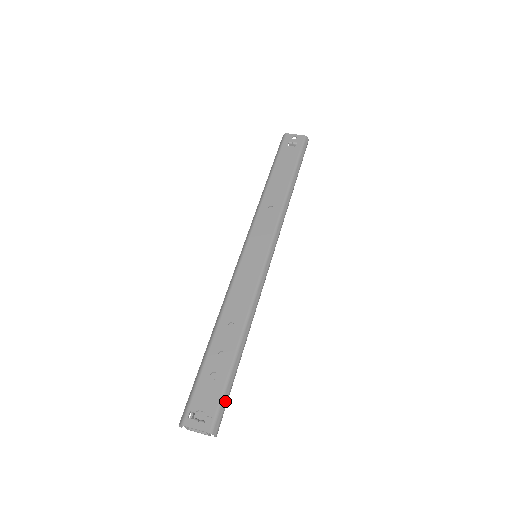
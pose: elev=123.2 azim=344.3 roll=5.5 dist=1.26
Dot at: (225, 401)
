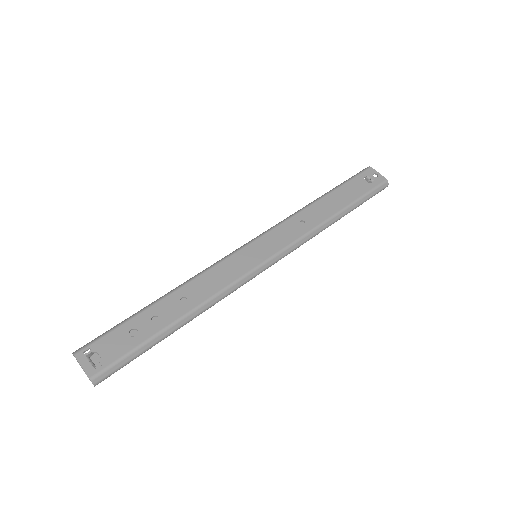
Dot at: (126, 361)
